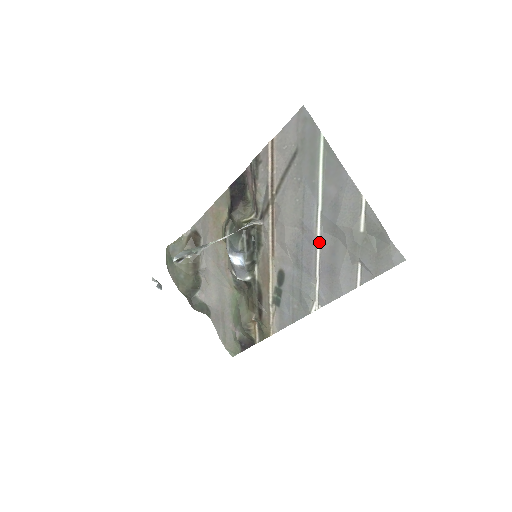
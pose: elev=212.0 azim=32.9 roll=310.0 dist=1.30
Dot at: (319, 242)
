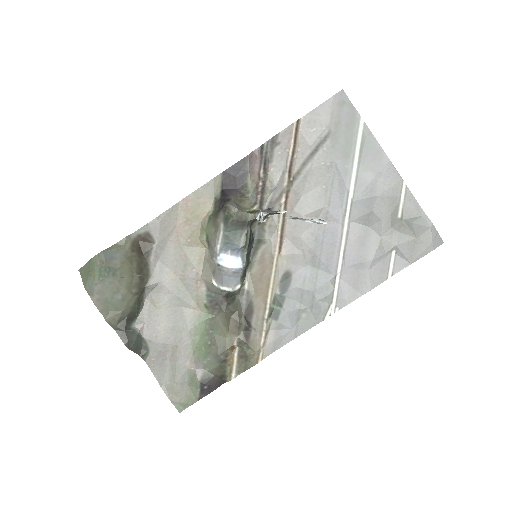
Dot at: (345, 233)
